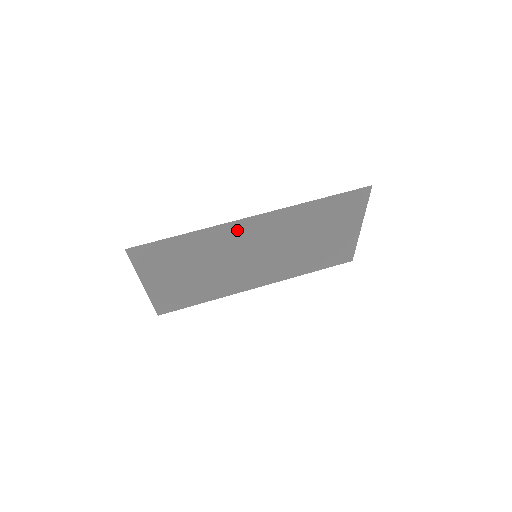
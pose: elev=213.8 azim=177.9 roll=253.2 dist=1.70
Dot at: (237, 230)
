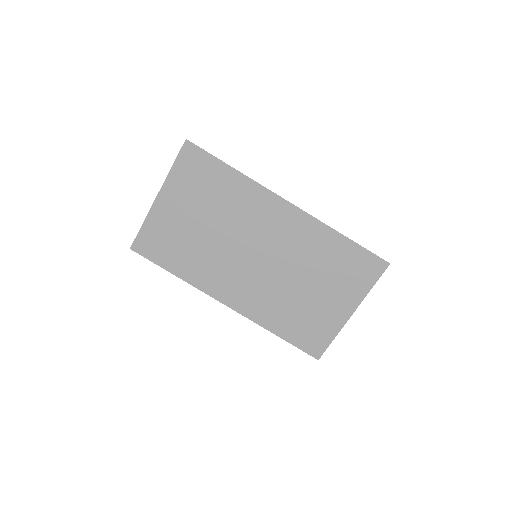
Dot at: (268, 206)
